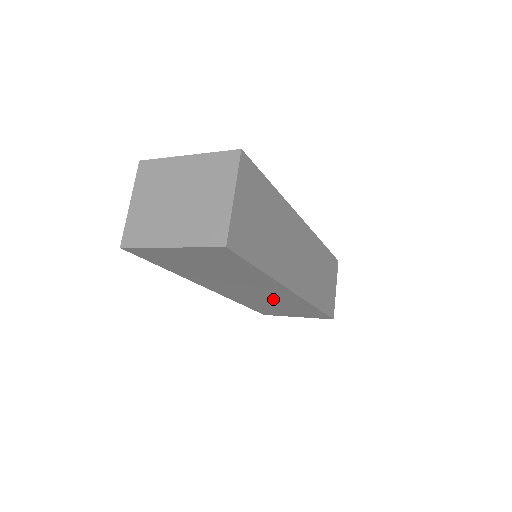
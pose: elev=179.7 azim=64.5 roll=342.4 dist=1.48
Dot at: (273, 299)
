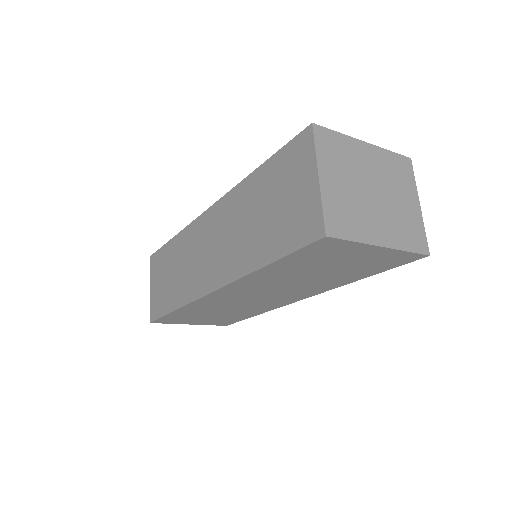
Dot at: (248, 305)
